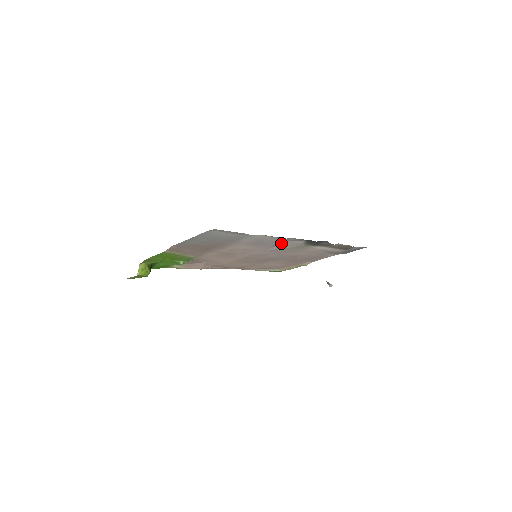
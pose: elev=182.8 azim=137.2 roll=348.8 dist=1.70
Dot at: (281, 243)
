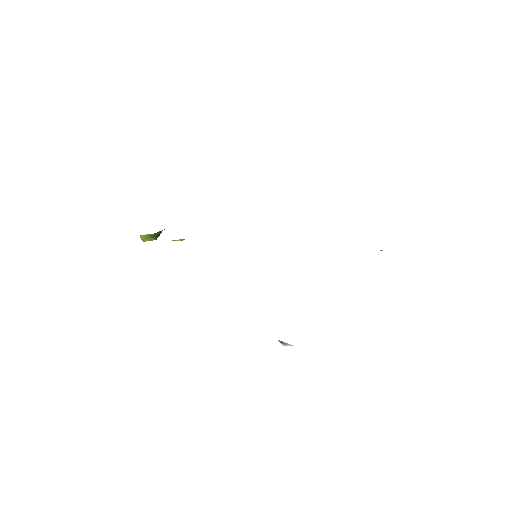
Dot at: occluded
